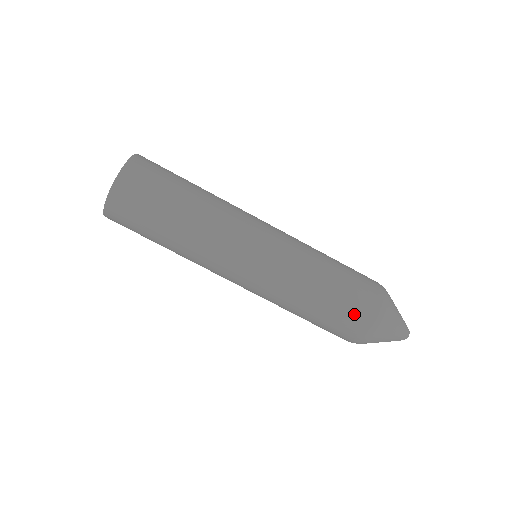
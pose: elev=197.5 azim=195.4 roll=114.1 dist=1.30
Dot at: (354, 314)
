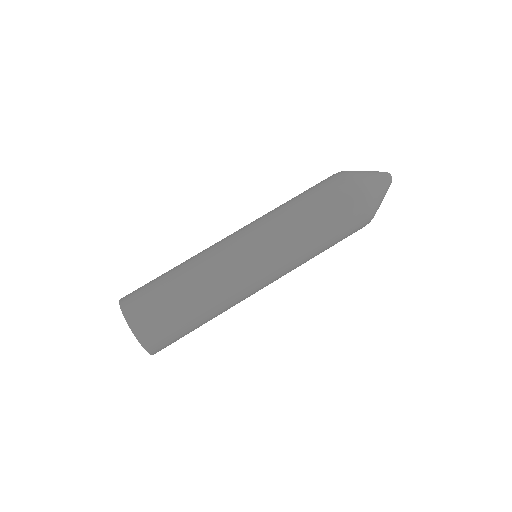
Dot at: (354, 229)
